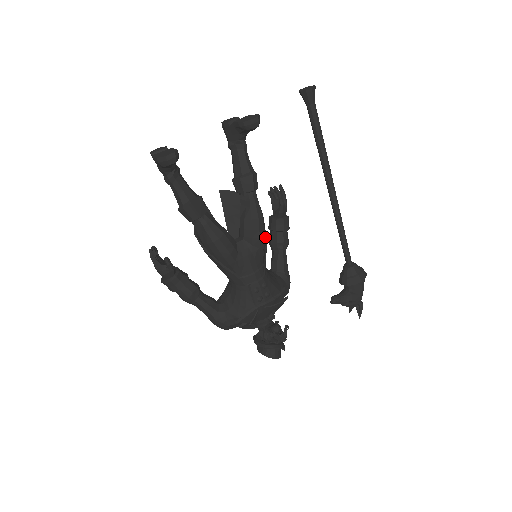
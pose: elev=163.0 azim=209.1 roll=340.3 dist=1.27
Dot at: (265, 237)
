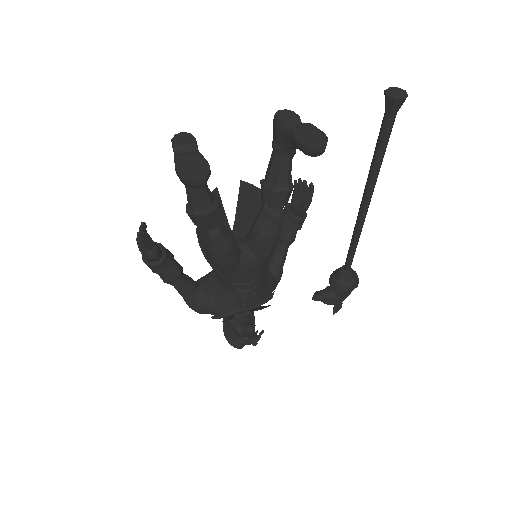
Dot at: occluded
